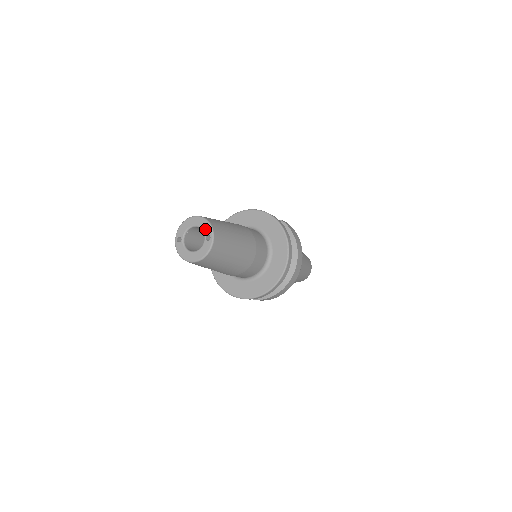
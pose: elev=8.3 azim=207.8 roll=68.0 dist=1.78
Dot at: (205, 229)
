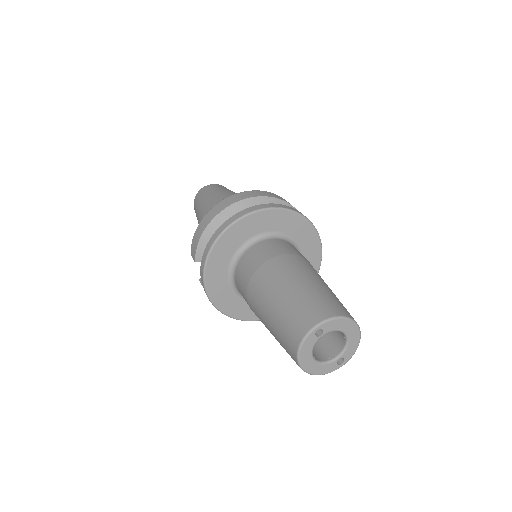
Dot at: (349, 350)
